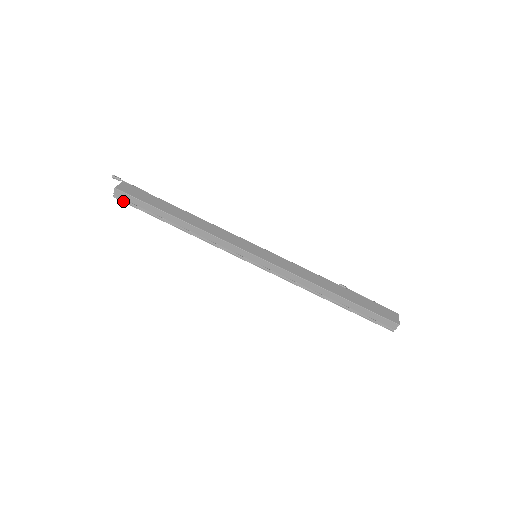
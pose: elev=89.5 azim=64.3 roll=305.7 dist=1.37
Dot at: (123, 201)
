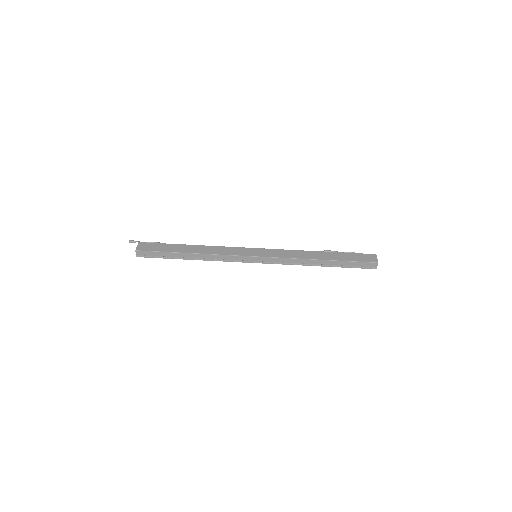
Dot at: (145, 257)
